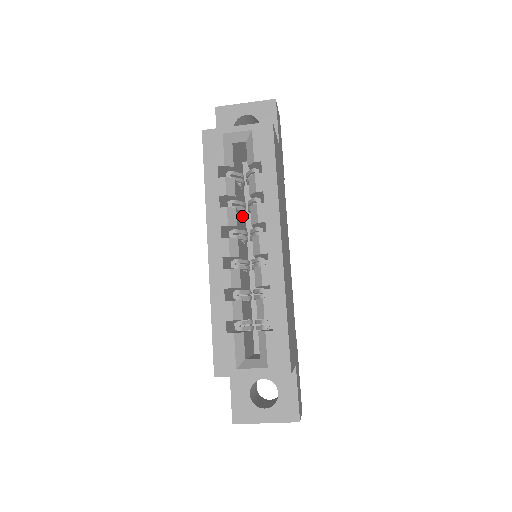
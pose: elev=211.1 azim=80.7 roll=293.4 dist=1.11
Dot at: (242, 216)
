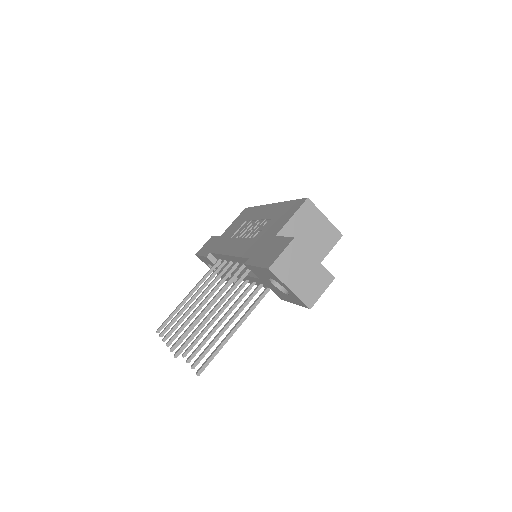
Dot at: occluded
